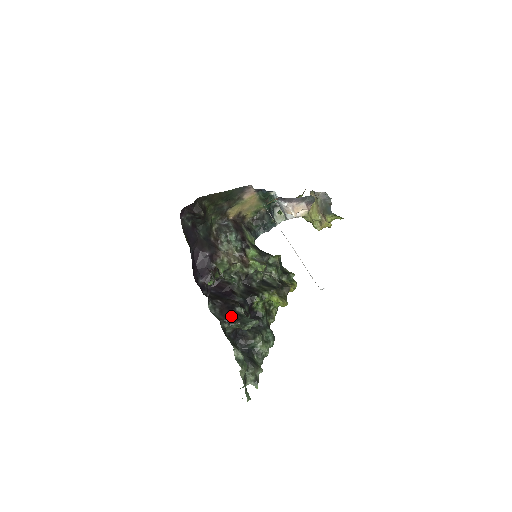
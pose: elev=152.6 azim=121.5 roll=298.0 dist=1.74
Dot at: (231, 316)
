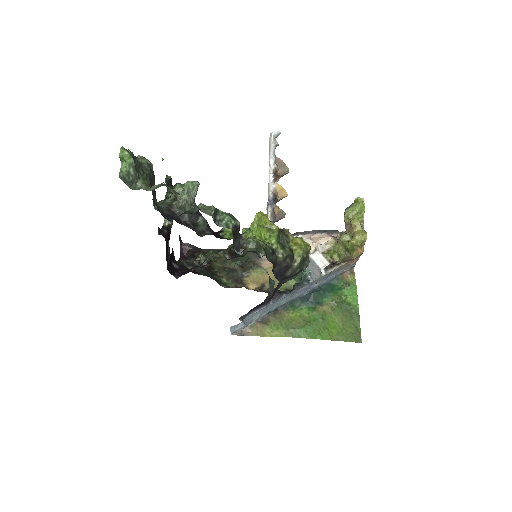
Dot at: occluded
